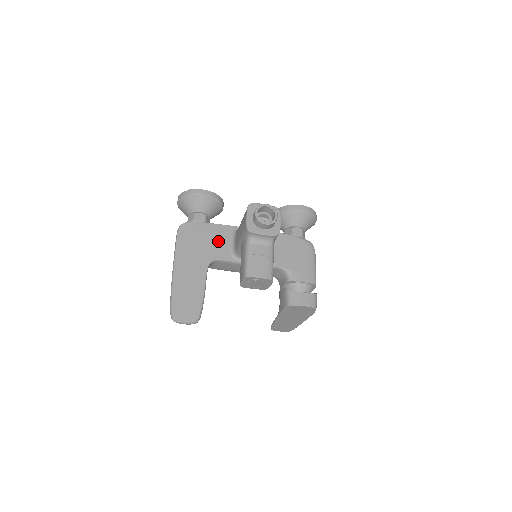
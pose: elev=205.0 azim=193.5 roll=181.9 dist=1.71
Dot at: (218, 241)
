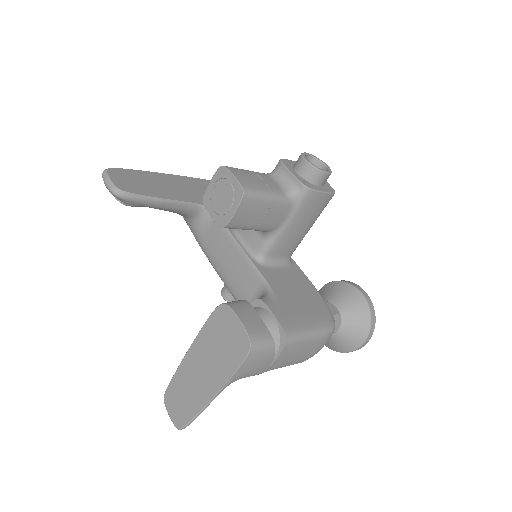
Dot at: occluded
